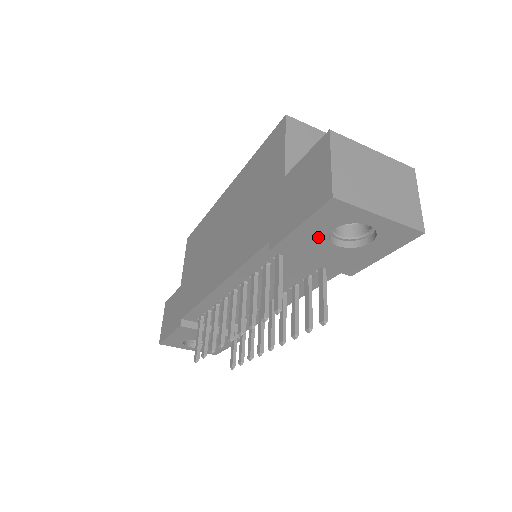
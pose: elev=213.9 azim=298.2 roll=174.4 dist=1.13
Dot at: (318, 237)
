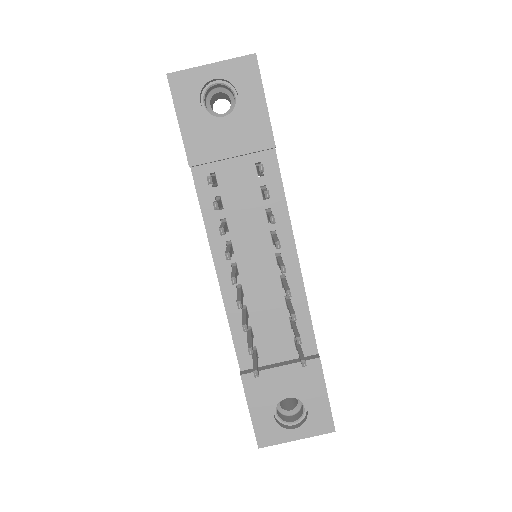
Dot at: (201, 121)
